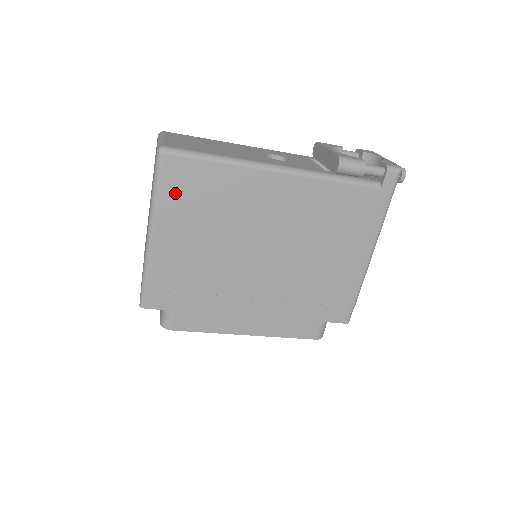
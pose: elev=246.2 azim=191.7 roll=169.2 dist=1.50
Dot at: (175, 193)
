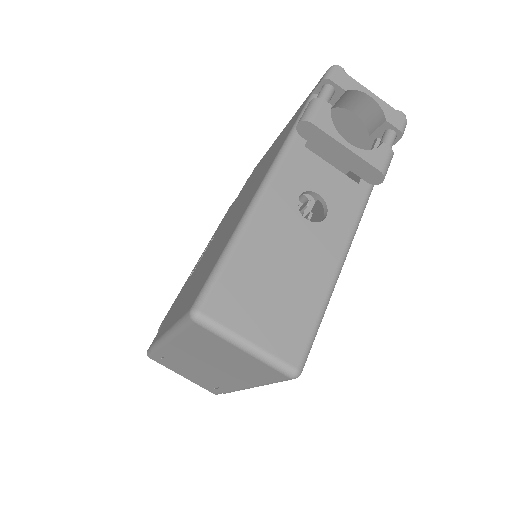
Dot at: occluded
